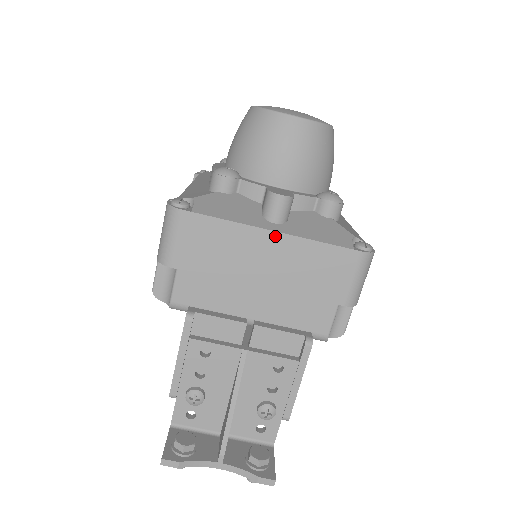
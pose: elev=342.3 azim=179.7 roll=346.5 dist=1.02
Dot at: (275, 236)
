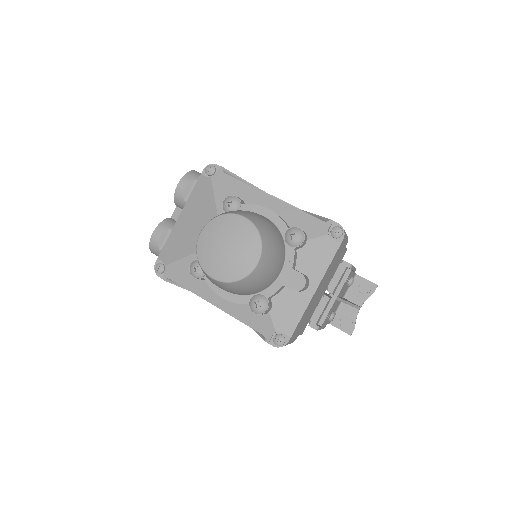
Dot at: (317, 289)
